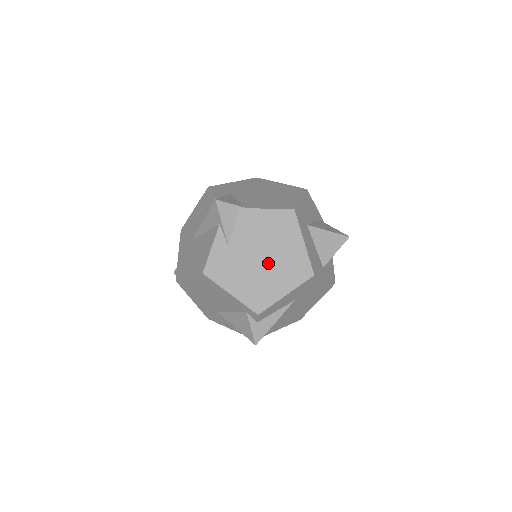
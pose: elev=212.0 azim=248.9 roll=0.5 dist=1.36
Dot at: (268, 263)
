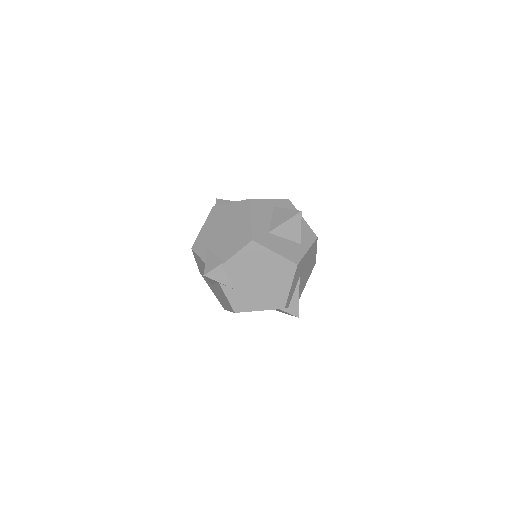
Dot at: (265, 280)
